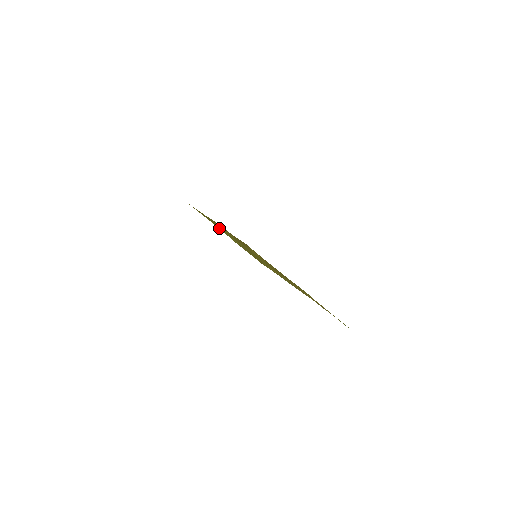
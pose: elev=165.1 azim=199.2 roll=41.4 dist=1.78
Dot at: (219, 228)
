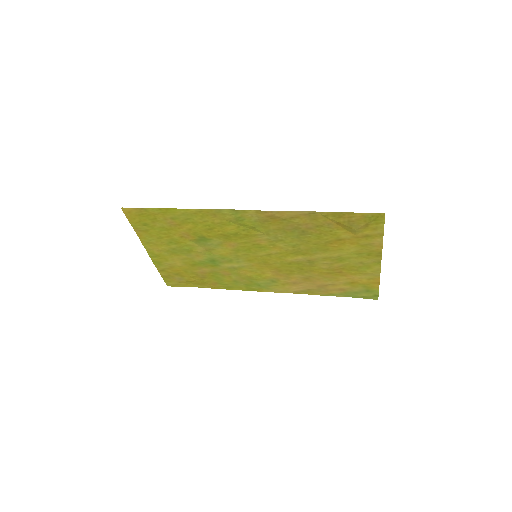
Dot at: (159, 239)
